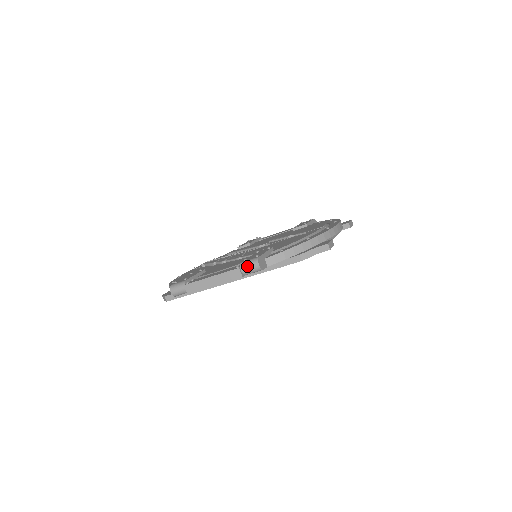
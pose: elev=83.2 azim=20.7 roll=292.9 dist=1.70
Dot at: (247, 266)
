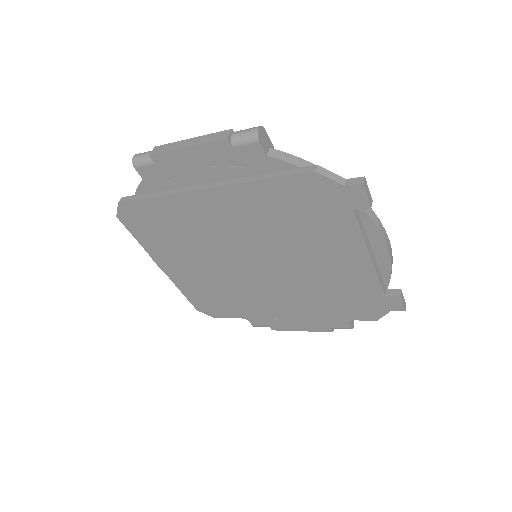
Dot at: (243, 130)
